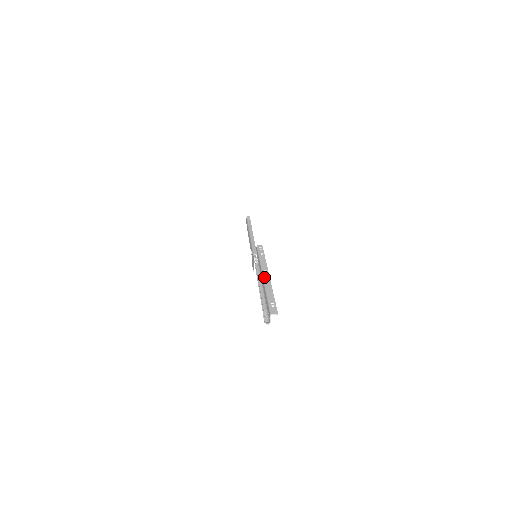
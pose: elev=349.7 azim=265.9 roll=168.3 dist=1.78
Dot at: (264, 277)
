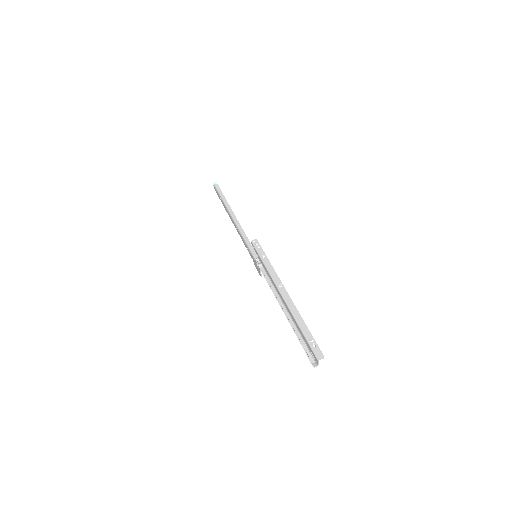
Dot at: (285, 299)
